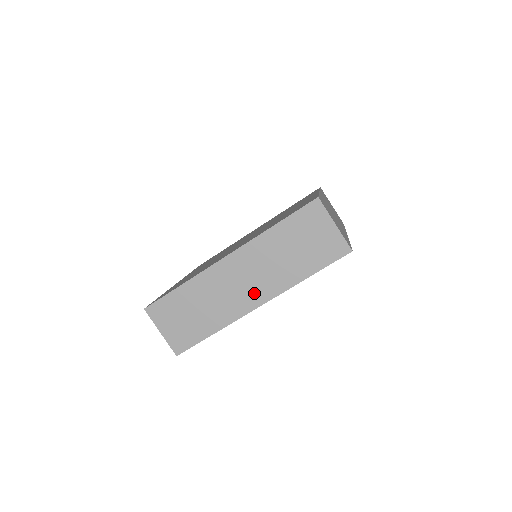
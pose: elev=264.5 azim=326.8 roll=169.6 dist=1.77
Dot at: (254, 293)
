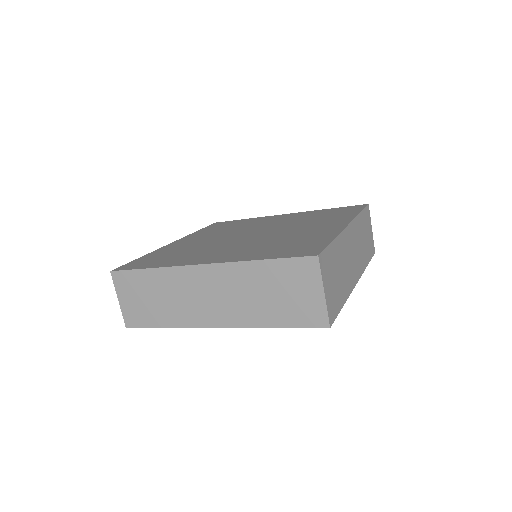
Dot at: (215, 313)
